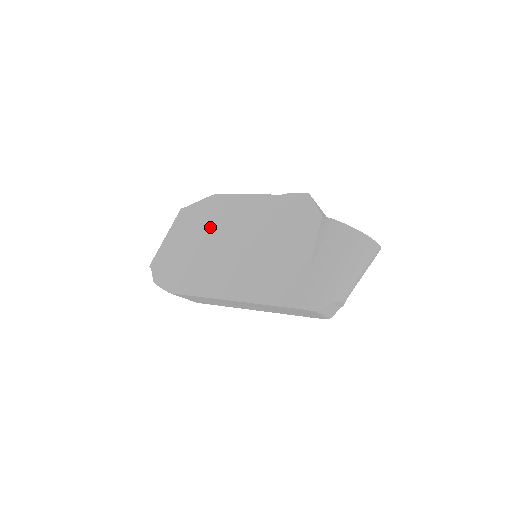
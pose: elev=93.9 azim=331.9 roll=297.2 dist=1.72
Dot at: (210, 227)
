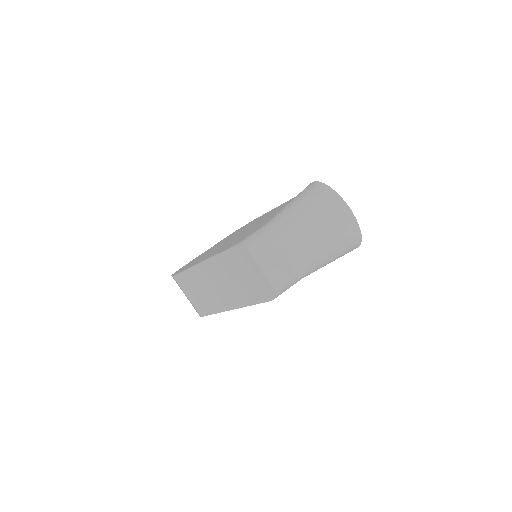
Dot at: occluded
